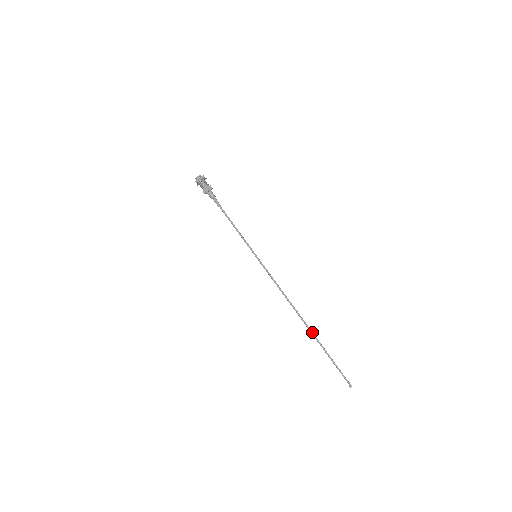
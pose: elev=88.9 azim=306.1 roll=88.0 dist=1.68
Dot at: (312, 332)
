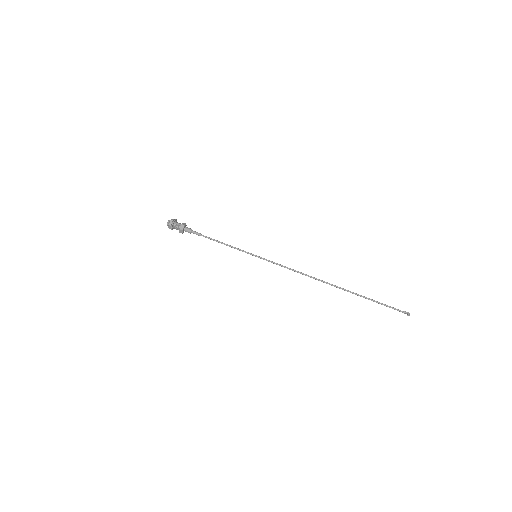
Dot at: (344, 289)
